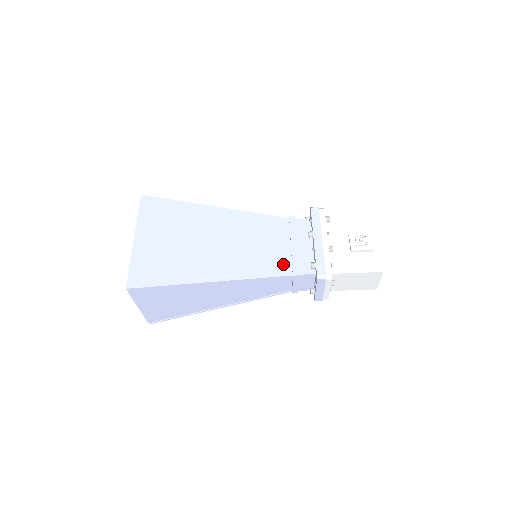
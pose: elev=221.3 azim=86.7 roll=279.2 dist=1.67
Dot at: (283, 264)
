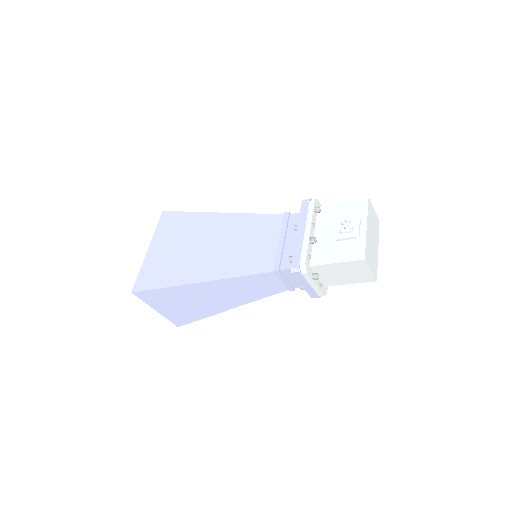
Dot at: (267, 261)
